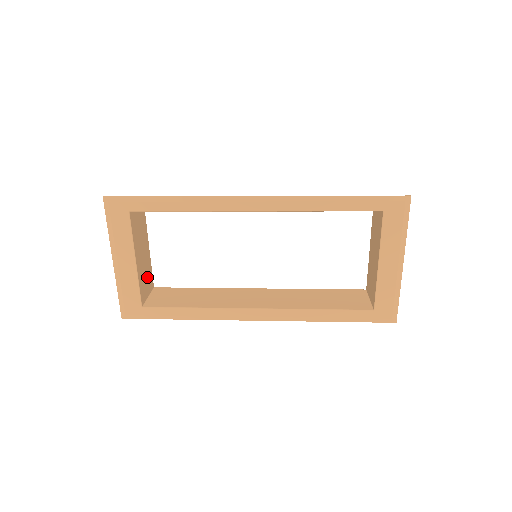
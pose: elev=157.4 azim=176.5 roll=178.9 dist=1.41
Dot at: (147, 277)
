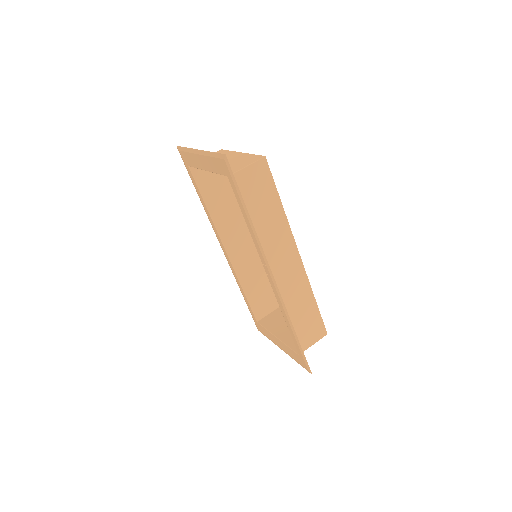
Dot at: occluded
